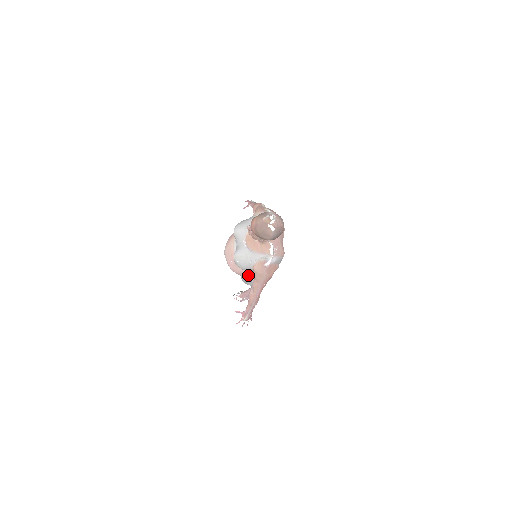
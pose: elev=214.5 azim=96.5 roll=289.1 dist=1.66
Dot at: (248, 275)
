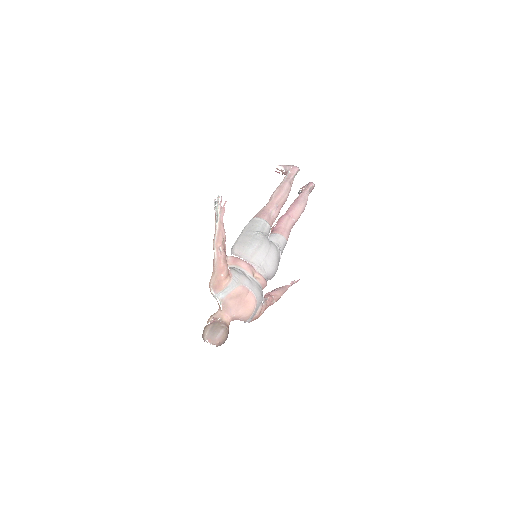
Dot at: occluded
